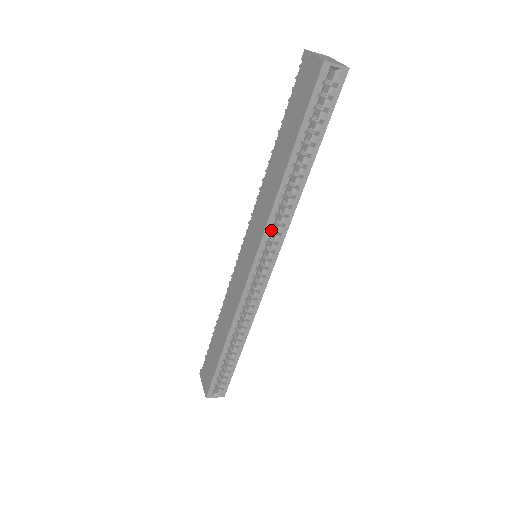
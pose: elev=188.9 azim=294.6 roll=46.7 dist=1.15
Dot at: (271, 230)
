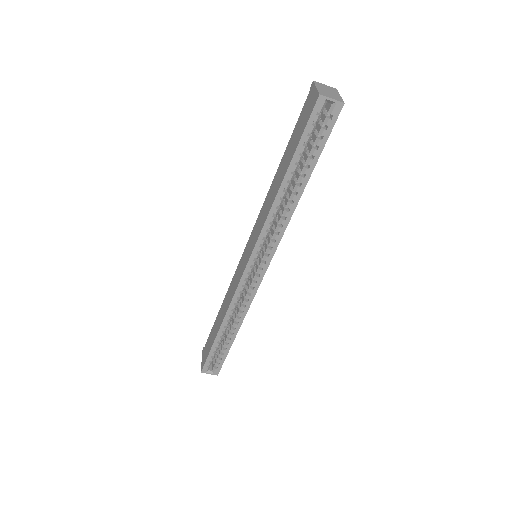
Dot at: (266, 235)
